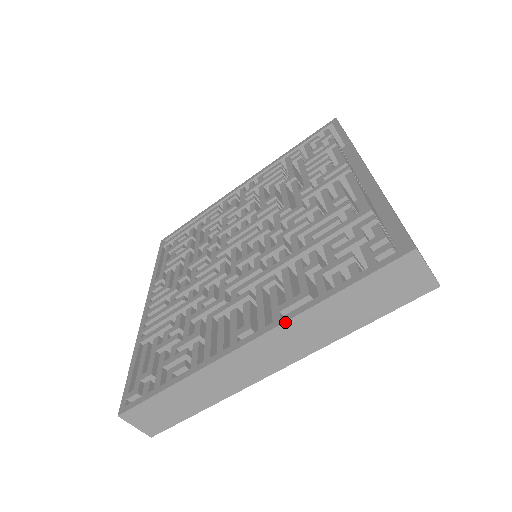
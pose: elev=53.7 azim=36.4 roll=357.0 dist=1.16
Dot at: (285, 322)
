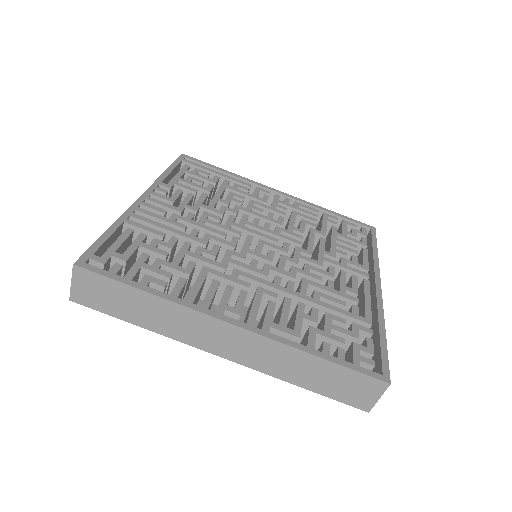
Dot at: (272, 339)
